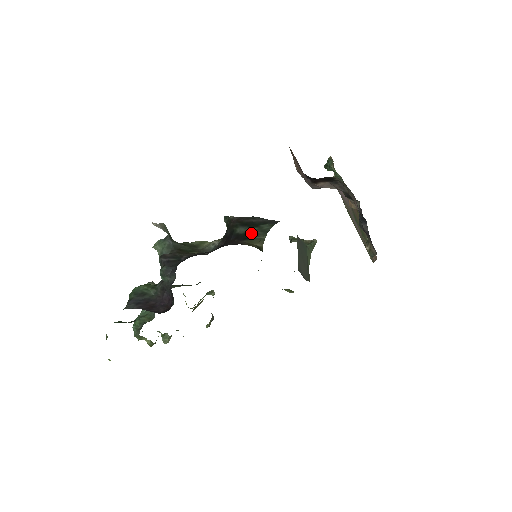
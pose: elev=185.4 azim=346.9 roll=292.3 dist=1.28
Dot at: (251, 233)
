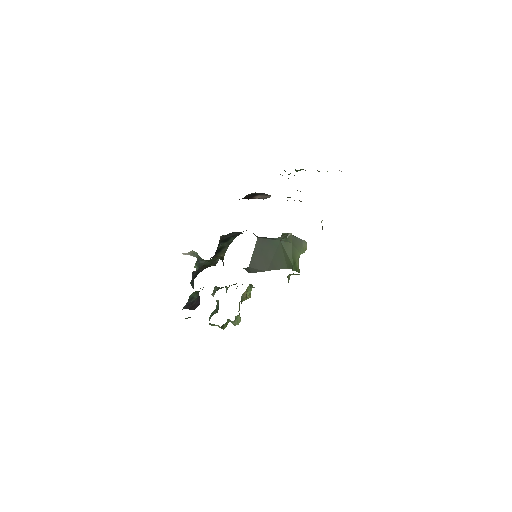
Dot at: (222, 247)
